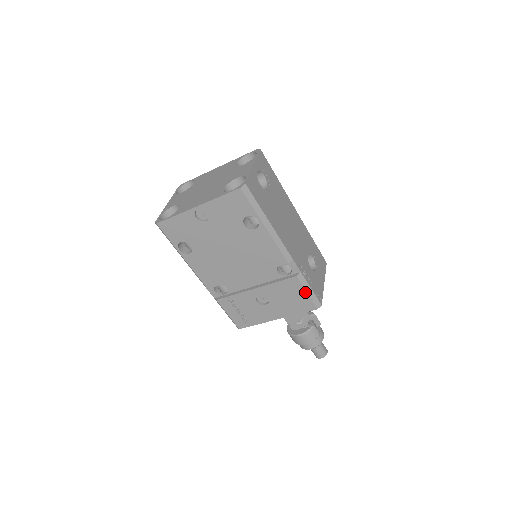
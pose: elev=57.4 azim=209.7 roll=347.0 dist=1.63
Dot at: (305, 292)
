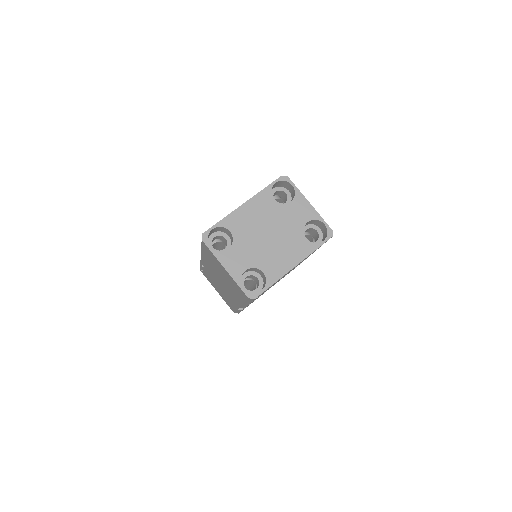
Dot at: occluded
